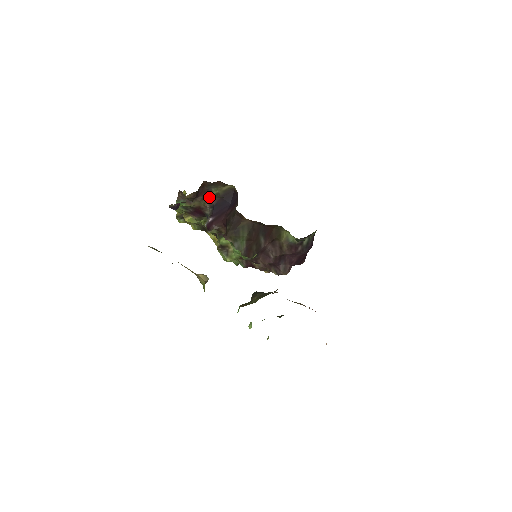
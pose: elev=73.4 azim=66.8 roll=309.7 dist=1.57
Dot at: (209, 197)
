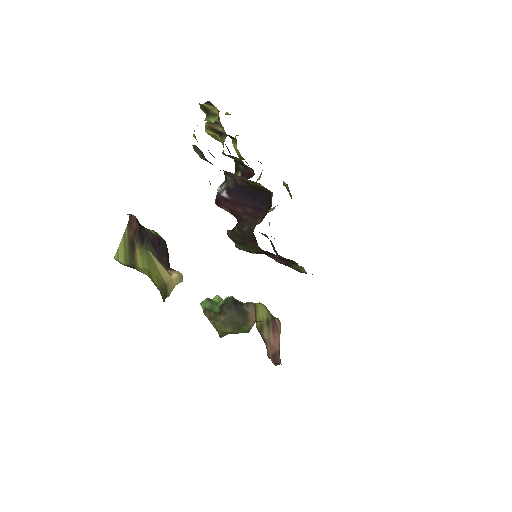
Dot at: (236, 175)
